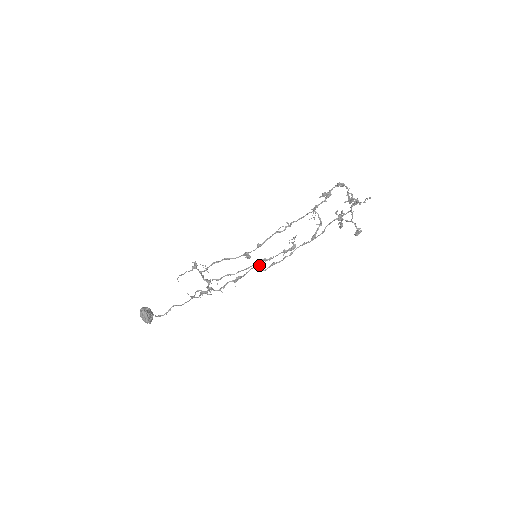
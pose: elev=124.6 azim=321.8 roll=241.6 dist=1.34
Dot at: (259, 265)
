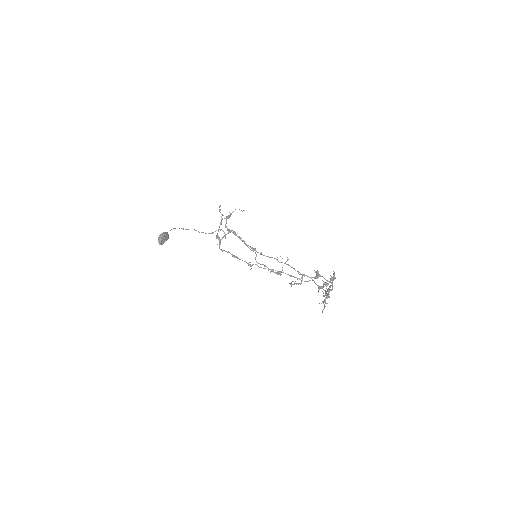
Dot at: occluded
